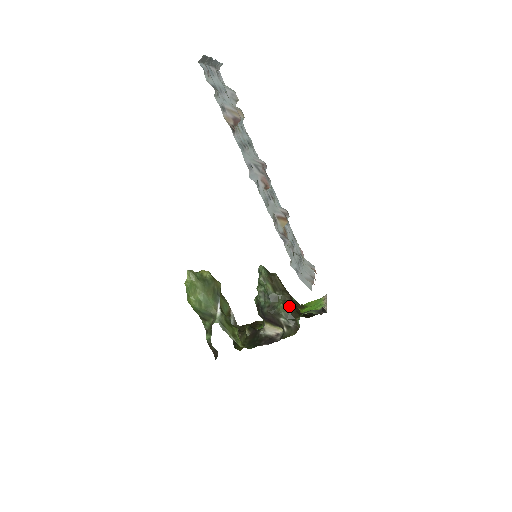
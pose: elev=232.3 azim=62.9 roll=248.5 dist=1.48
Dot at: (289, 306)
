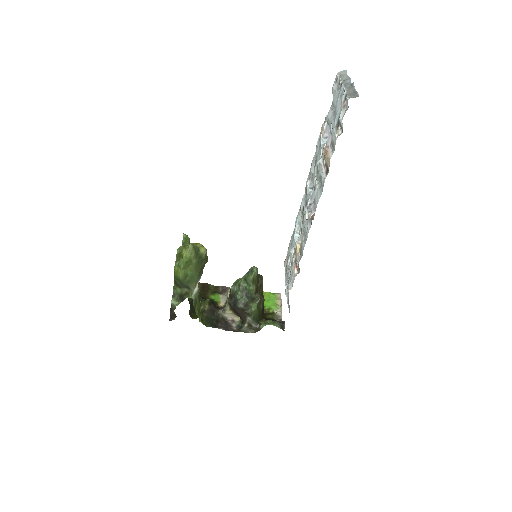
Dot at: (260, 310)
